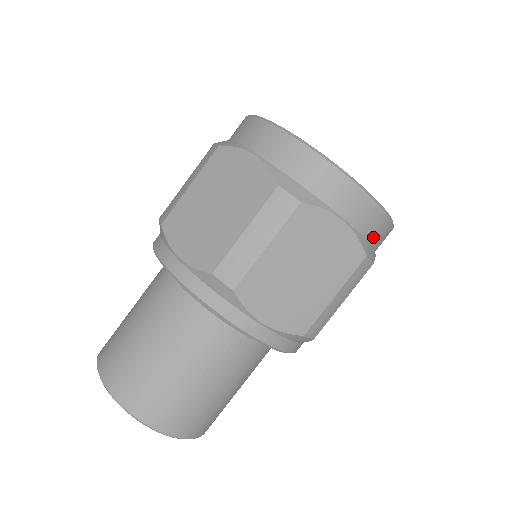
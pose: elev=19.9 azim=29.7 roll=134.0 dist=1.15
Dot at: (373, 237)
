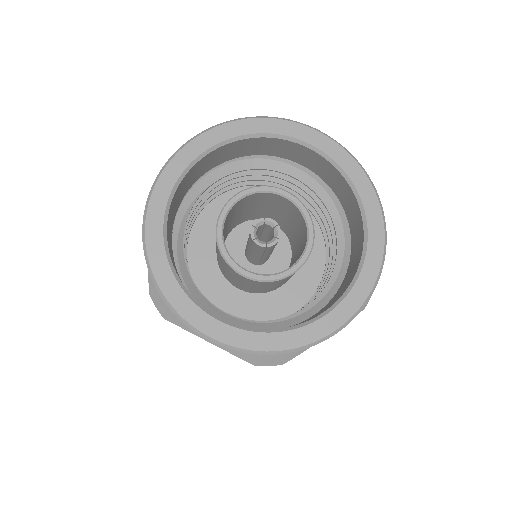
Dot at: occluded
